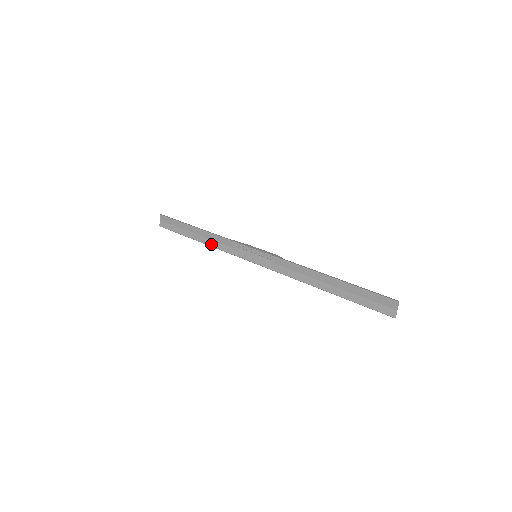
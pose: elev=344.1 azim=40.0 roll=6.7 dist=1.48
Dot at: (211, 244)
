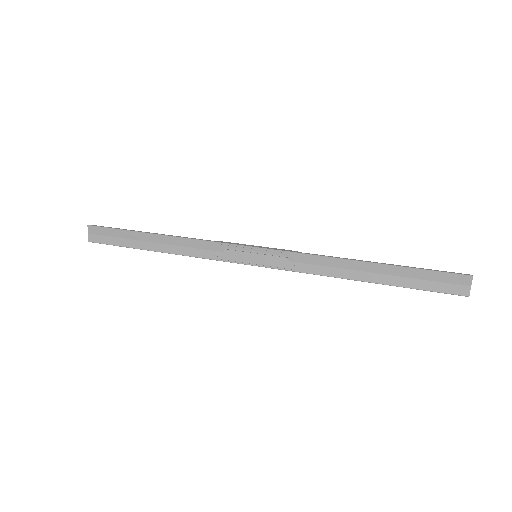
Dot at: (181, 252)
